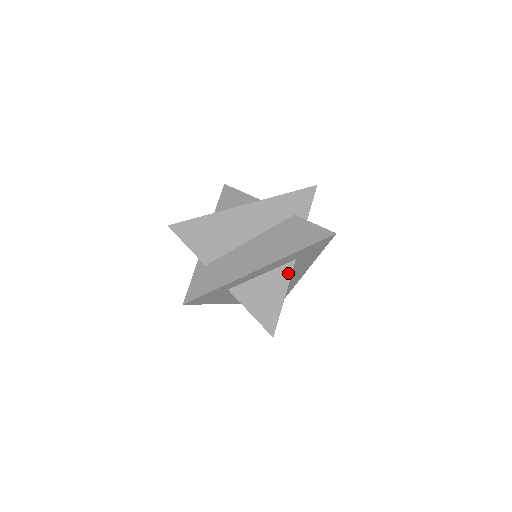
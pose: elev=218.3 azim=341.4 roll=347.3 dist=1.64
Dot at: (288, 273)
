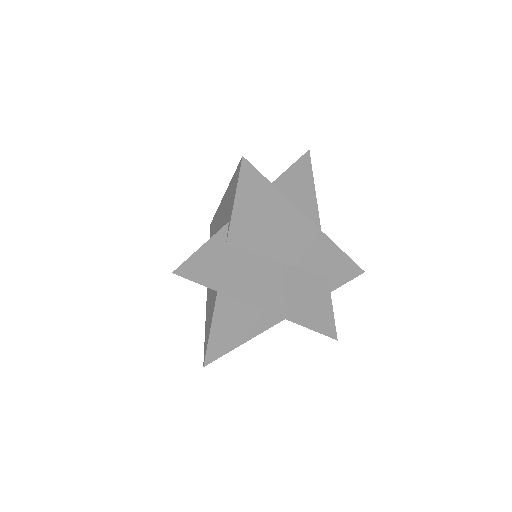
Dot at: (272, 323)
